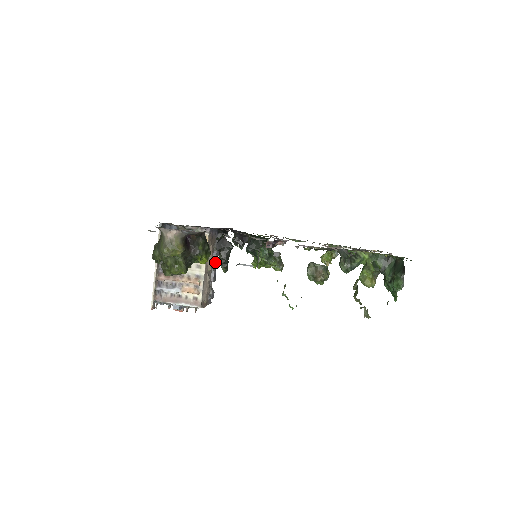
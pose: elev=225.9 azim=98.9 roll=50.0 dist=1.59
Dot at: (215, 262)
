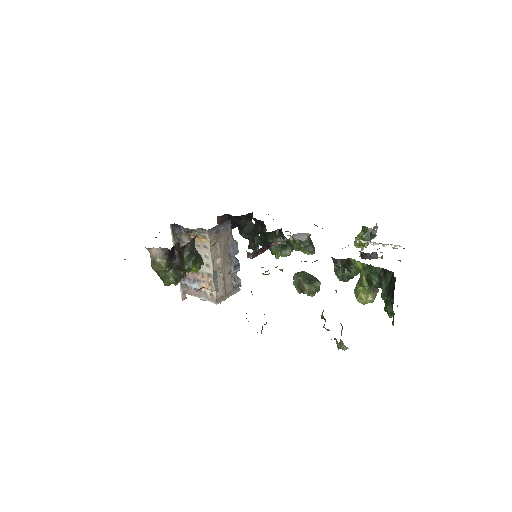
Dot at: (232, 254)
